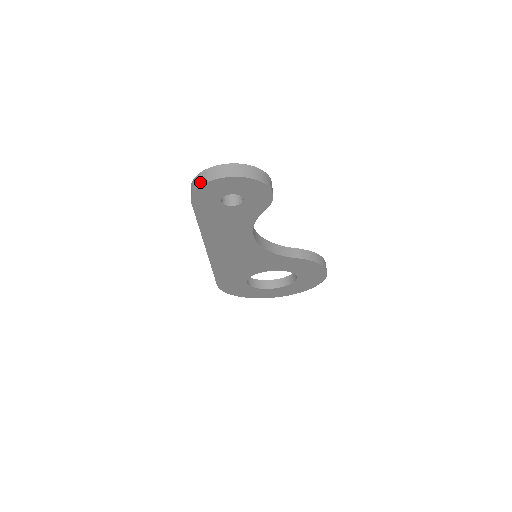
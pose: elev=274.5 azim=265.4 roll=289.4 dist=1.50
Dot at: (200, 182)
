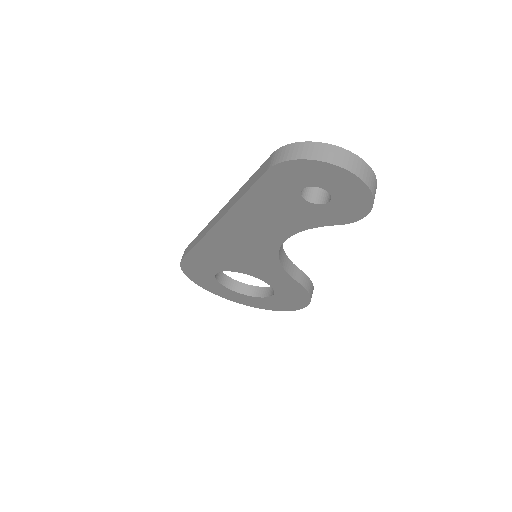
Dot at: (305, 154)
